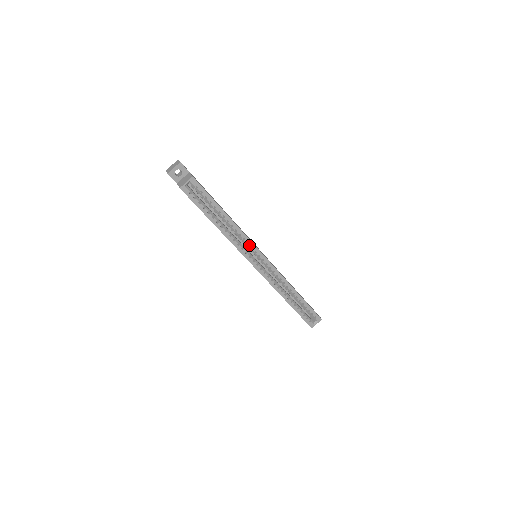
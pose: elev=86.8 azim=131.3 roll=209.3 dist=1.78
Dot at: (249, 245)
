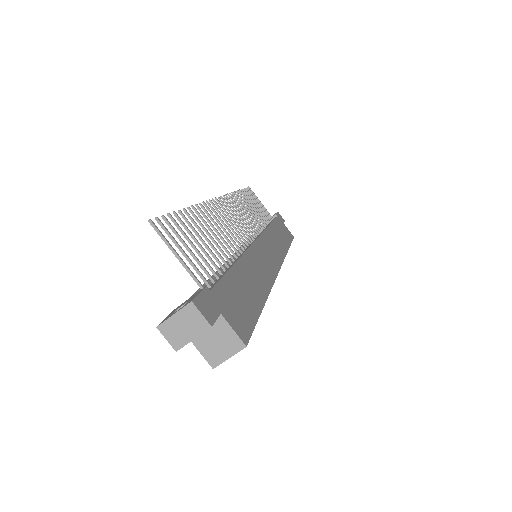
Dot at: occluded
